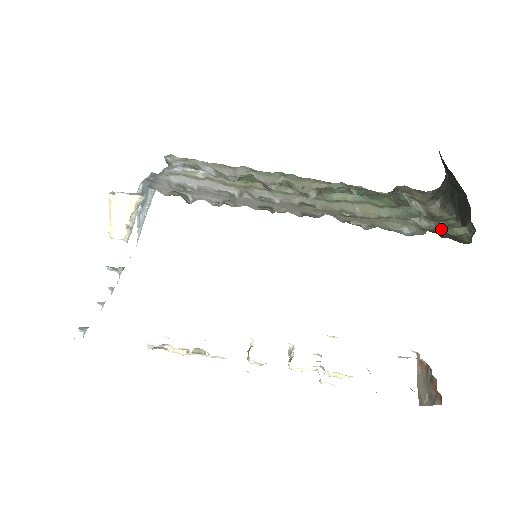
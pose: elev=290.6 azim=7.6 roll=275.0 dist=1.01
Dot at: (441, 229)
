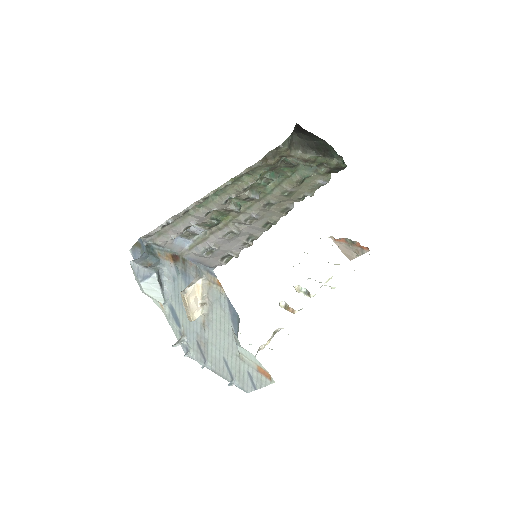
Dot at: (329, 168)
